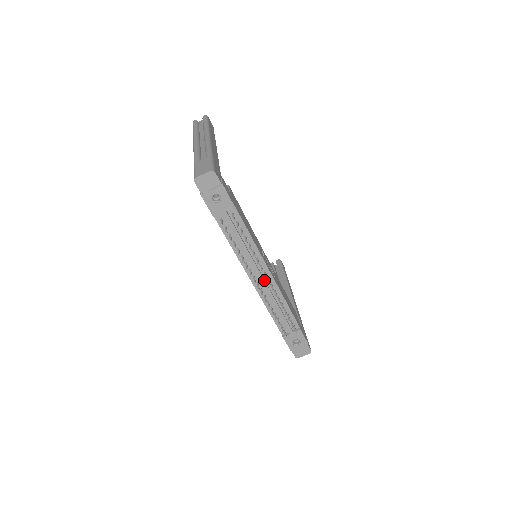
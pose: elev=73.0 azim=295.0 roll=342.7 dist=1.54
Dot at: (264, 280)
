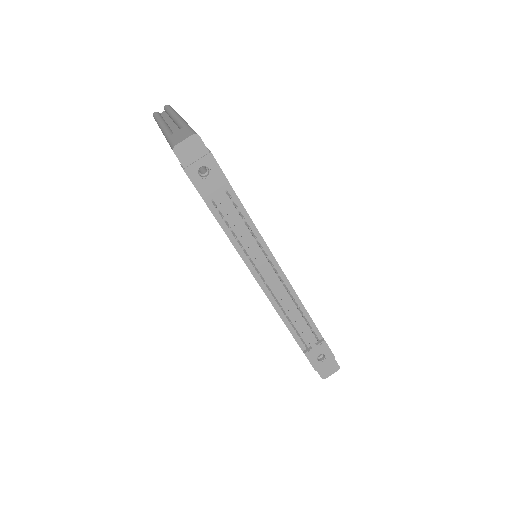
Dot at: (275, 279)
